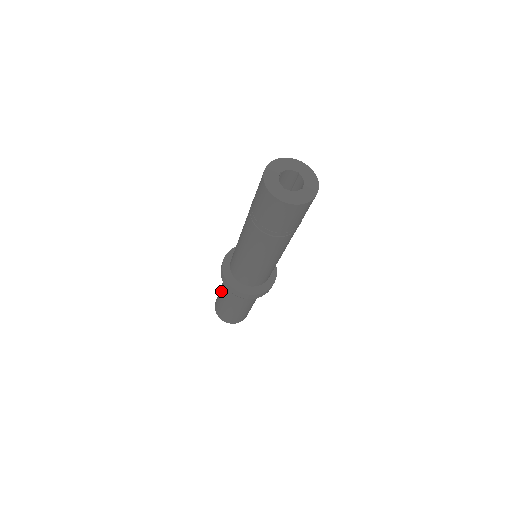
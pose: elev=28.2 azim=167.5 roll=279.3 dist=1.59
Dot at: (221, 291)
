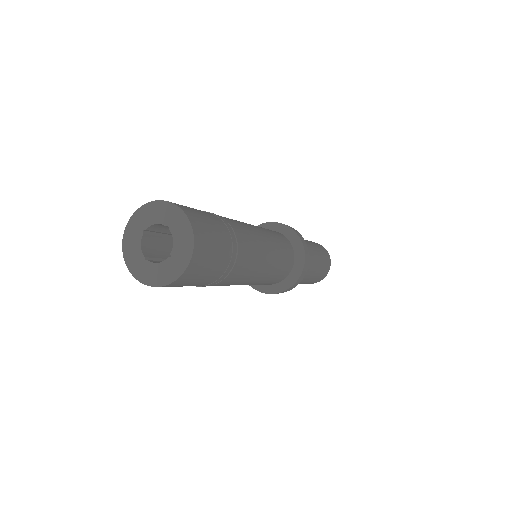
Dot at: occluded
